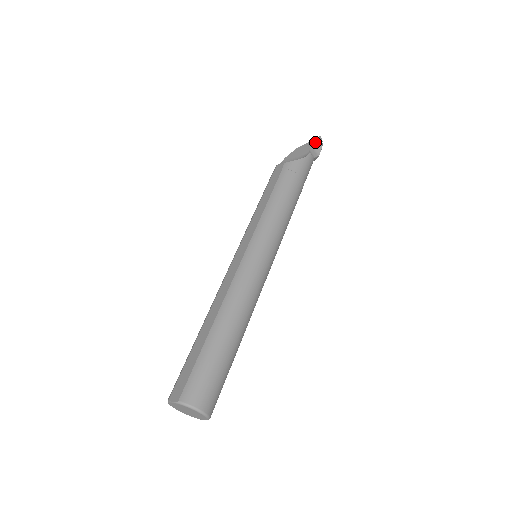
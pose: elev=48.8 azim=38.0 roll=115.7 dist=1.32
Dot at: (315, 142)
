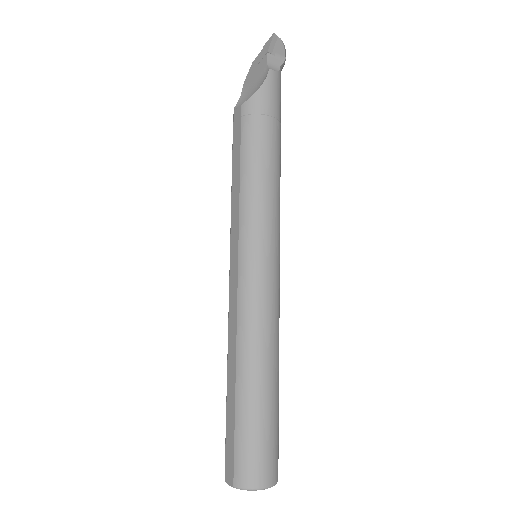
Dot at: (270, 46)
